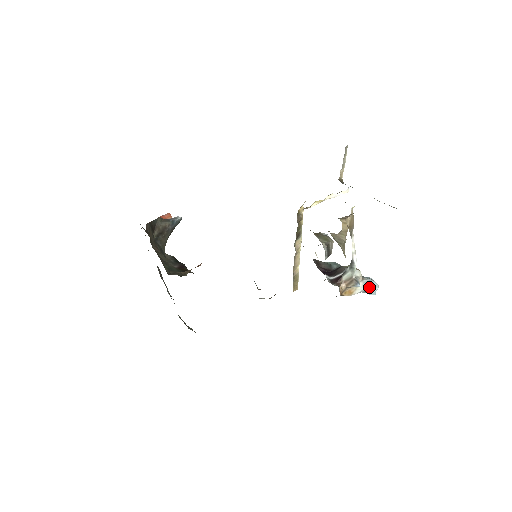
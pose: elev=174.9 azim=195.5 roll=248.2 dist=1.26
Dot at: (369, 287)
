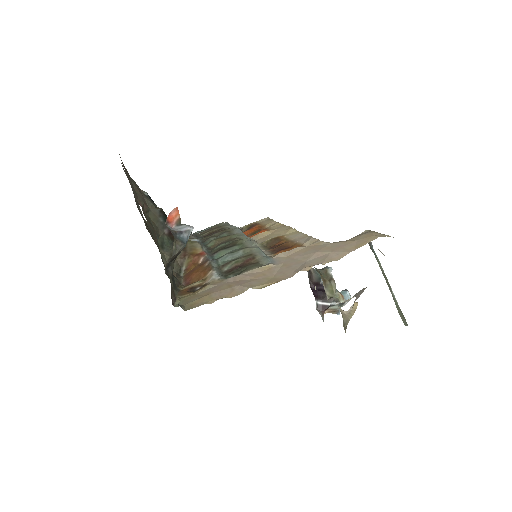
Dot at: occluded
